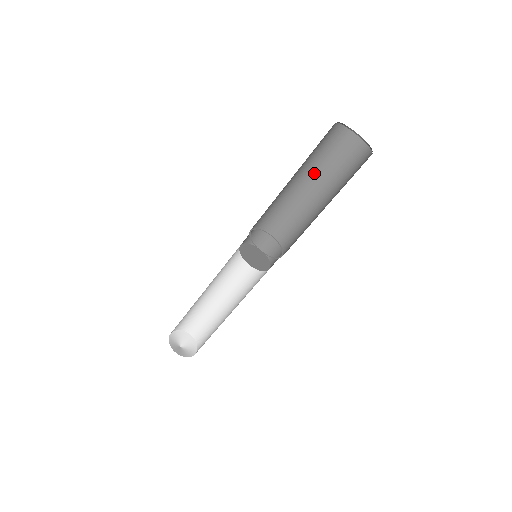
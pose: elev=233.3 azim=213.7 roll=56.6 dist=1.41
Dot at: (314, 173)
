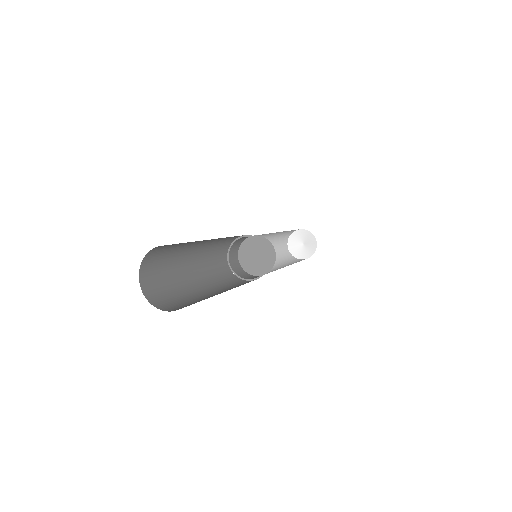
Dot at: occluded
